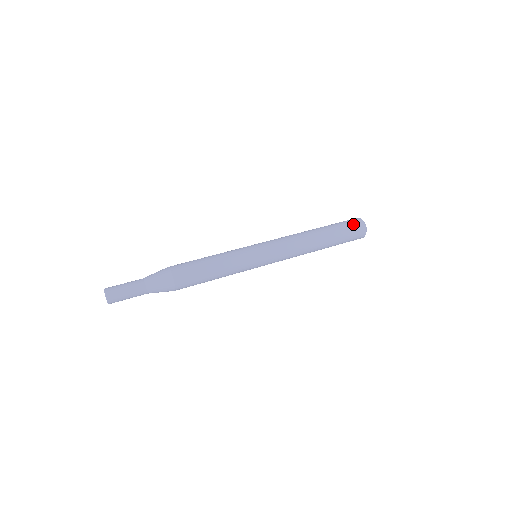
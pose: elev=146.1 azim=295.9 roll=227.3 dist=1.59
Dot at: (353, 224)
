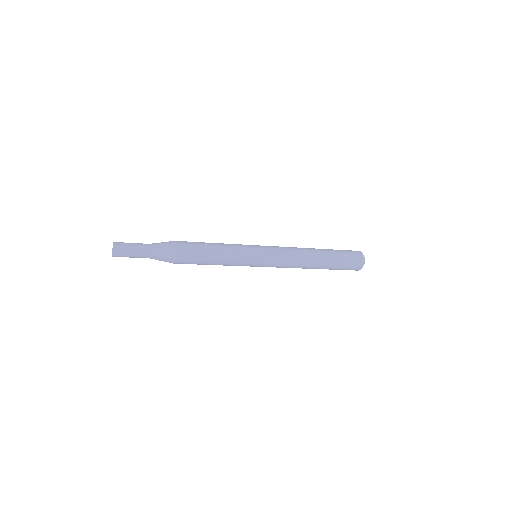
Dot at: (352, 252)
